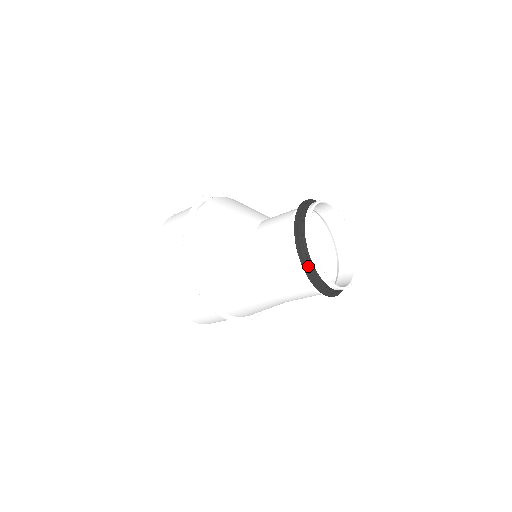
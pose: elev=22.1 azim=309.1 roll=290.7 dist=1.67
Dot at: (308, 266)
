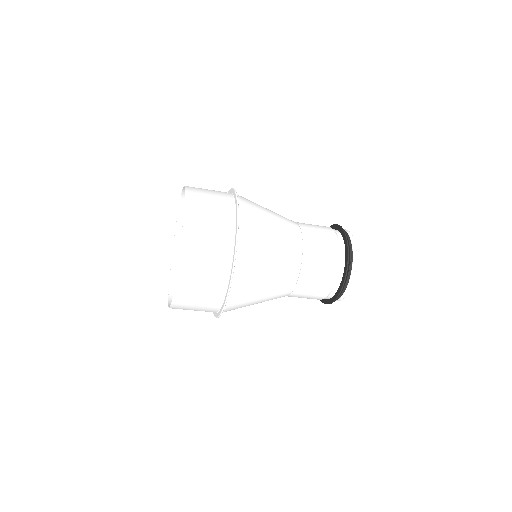
Dot at: (350, 244)
